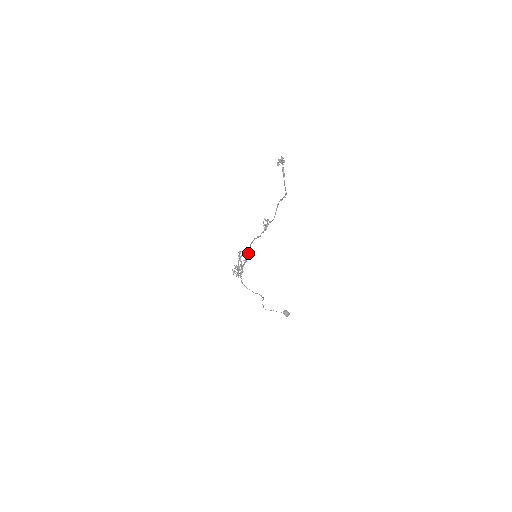
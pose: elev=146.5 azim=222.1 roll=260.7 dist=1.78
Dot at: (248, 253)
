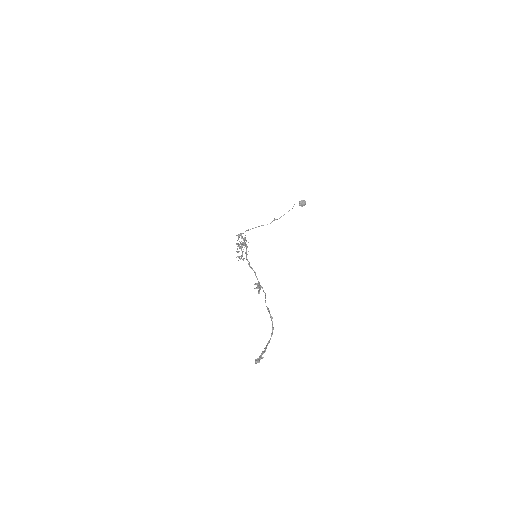
Dot at: (246, 249)
